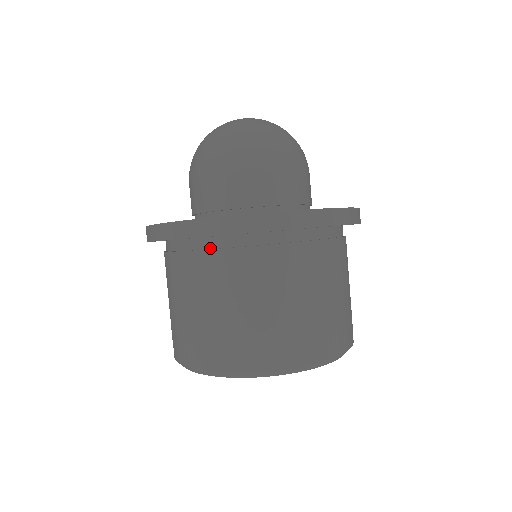
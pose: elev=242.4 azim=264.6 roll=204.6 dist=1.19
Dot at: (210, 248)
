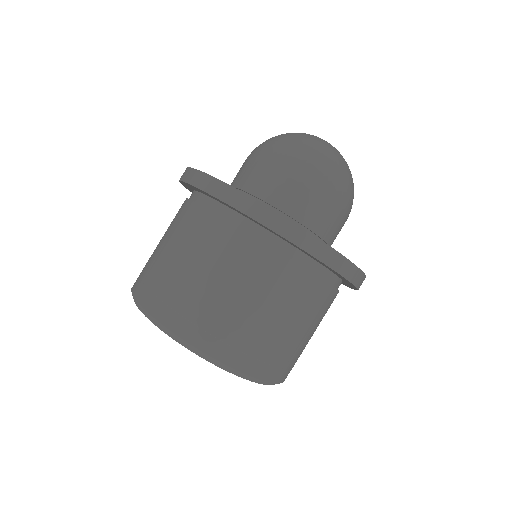
Dot at: (281, 251)
